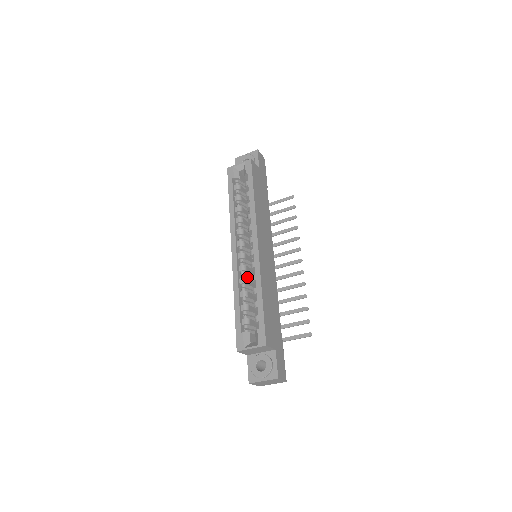
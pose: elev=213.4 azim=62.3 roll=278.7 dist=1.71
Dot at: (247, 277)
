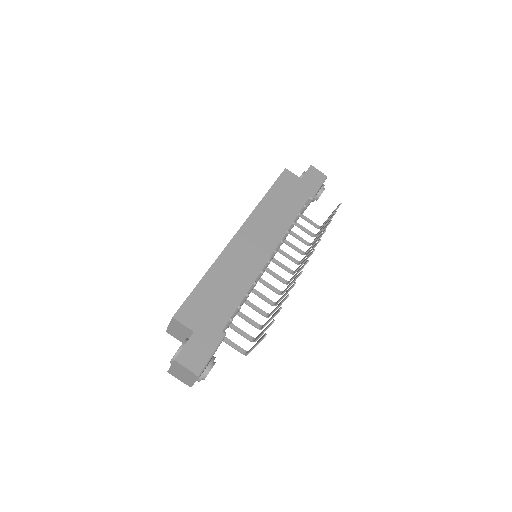
Dot at: occluded
